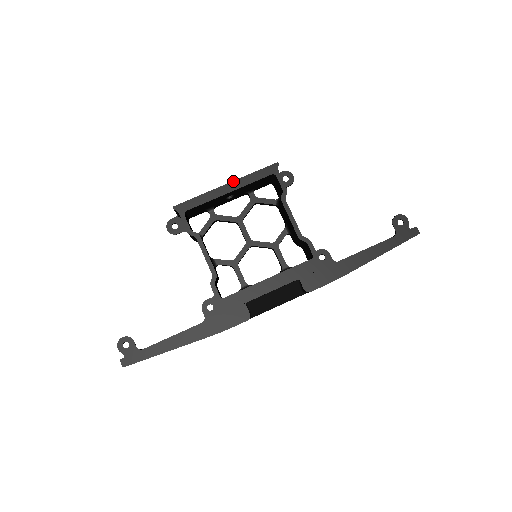
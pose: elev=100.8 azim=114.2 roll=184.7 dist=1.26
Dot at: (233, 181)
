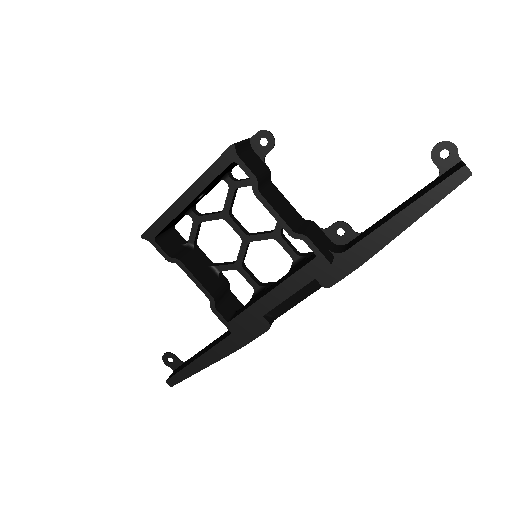
Dot at: (189, 187)
